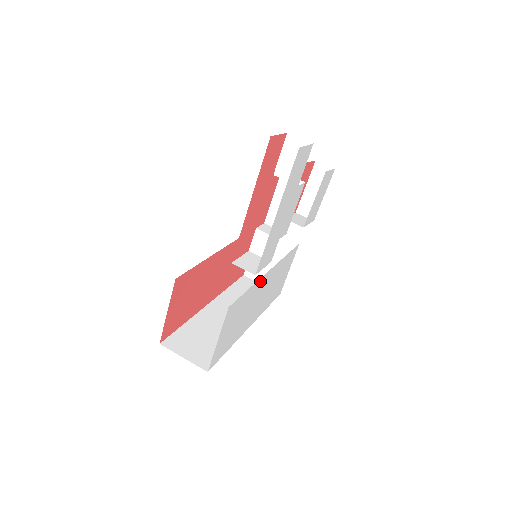
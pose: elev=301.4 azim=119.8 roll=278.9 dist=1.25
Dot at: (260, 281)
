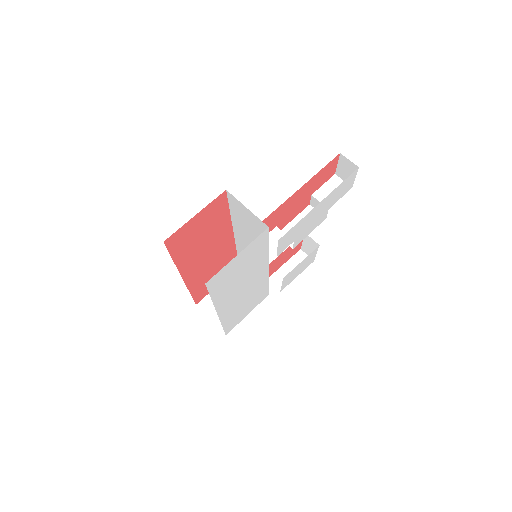
Dot at: (265, 262)
